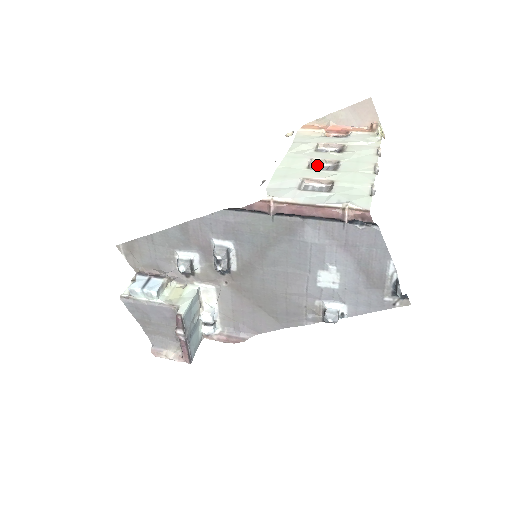
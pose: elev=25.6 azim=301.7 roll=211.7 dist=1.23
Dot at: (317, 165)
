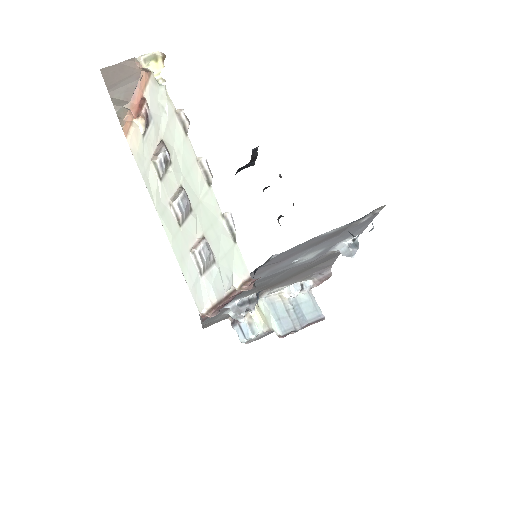
Dot at: (179, 203)
